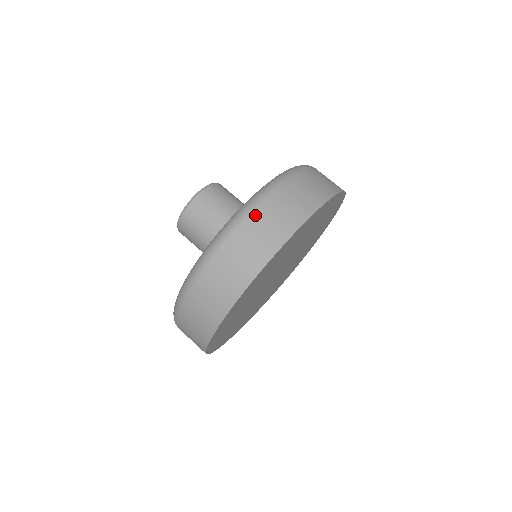
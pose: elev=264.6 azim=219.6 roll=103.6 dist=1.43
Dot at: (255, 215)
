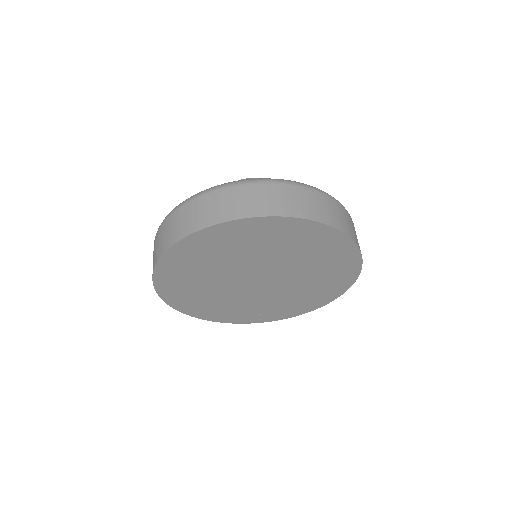
Dot at: (267, 186)
